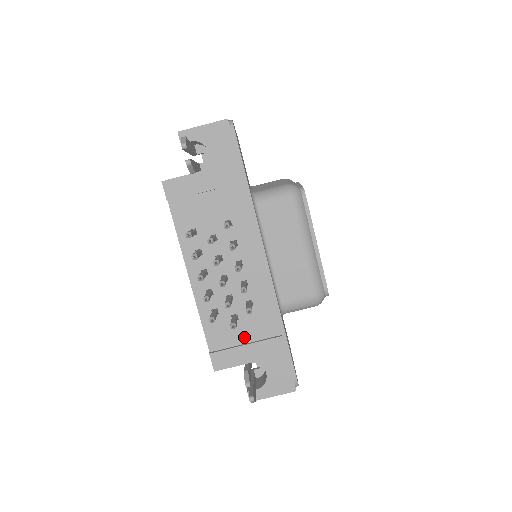
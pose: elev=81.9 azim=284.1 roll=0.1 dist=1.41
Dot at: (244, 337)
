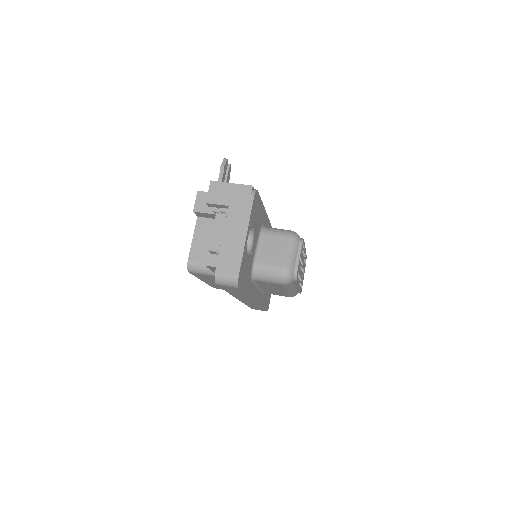
Dot at: occluded
